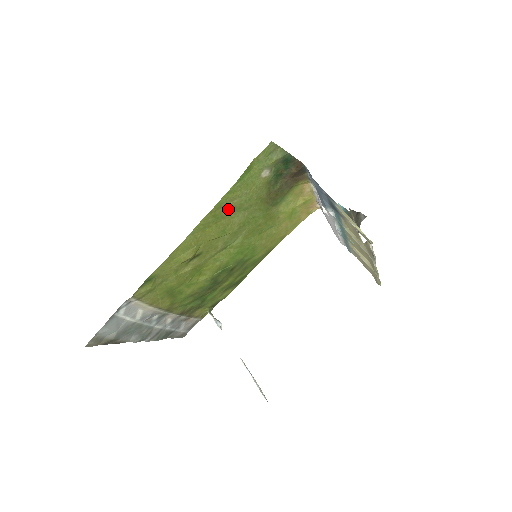
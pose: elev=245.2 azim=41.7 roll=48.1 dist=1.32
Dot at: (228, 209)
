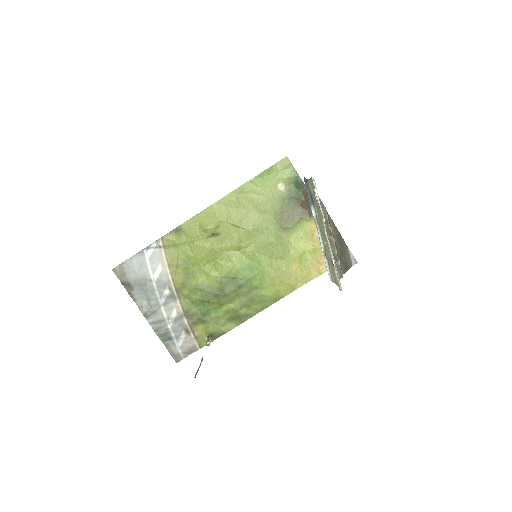
Dot at: (248, 200)
